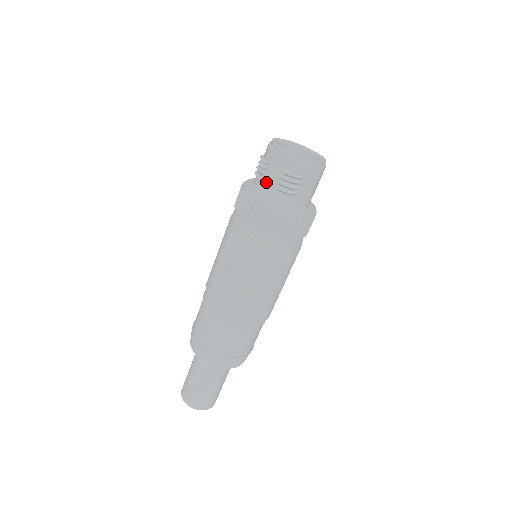
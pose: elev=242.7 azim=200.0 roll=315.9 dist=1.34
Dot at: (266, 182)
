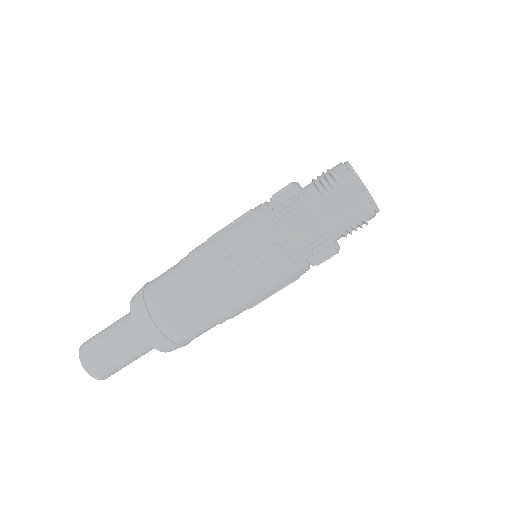
Dot at: (314, 180)
